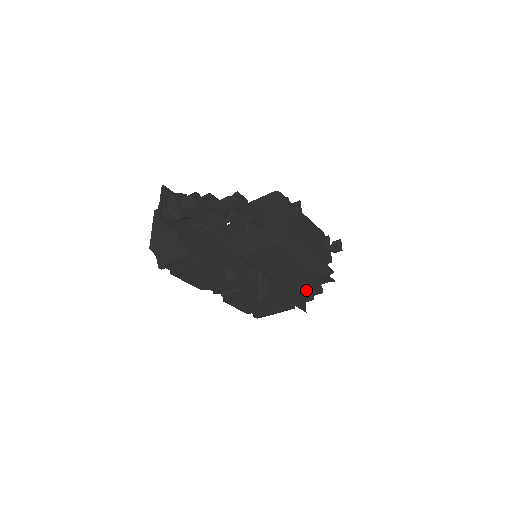
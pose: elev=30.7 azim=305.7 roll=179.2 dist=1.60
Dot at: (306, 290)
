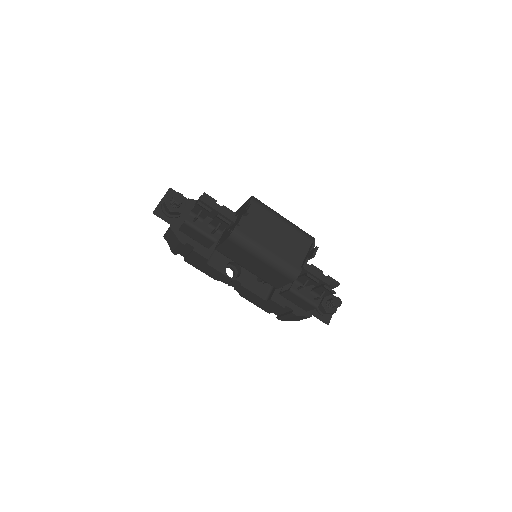
Dot at: (310, 298)
